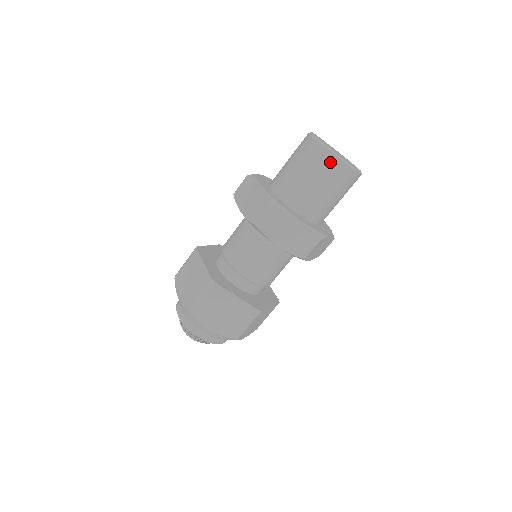
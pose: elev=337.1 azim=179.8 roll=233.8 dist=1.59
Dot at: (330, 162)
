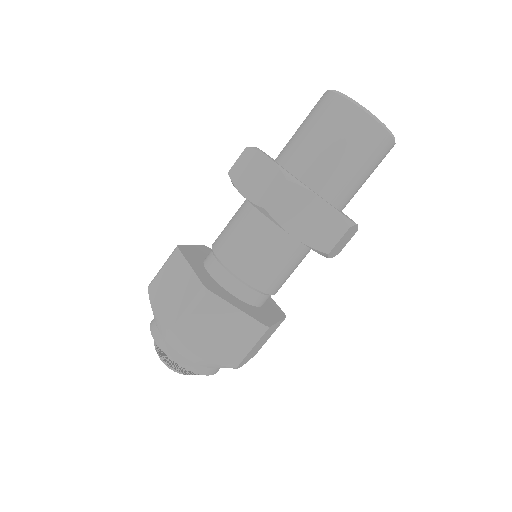
Dot at: (326, 100)
